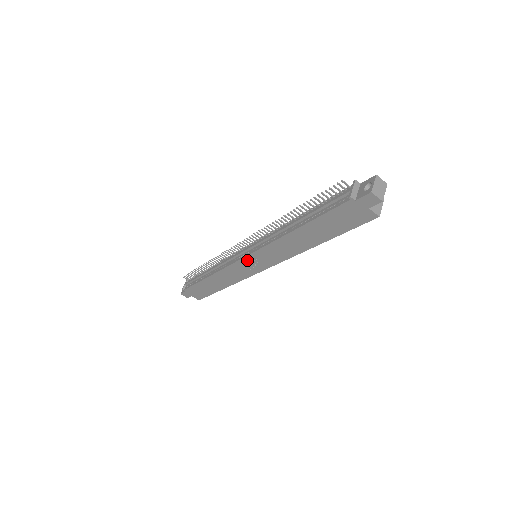
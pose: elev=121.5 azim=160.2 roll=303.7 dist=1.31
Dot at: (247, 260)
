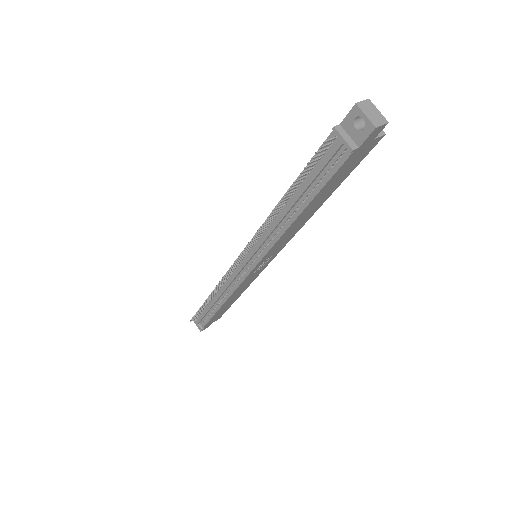
Dot at: (256, 269)
